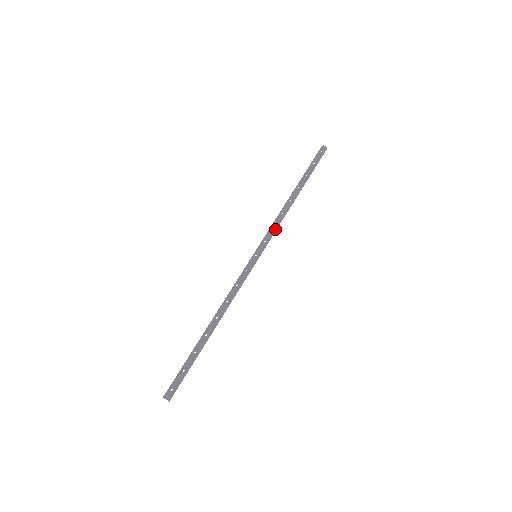
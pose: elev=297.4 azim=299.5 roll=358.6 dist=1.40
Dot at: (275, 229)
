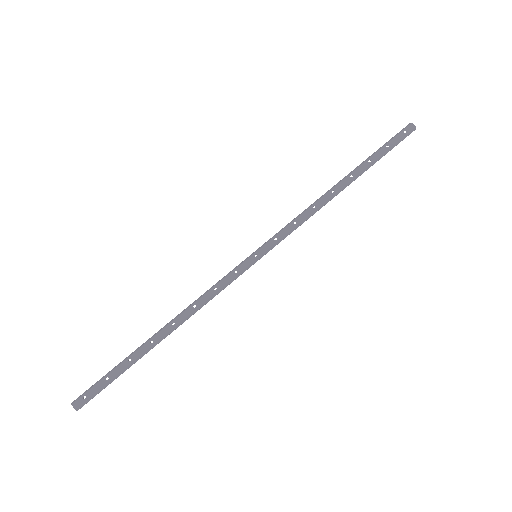
Dot at: (296, 226)
